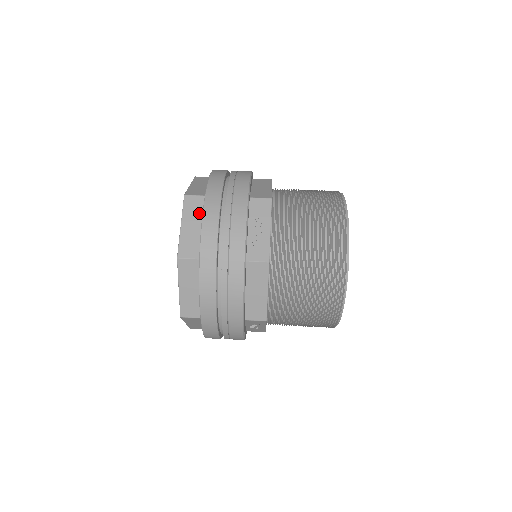
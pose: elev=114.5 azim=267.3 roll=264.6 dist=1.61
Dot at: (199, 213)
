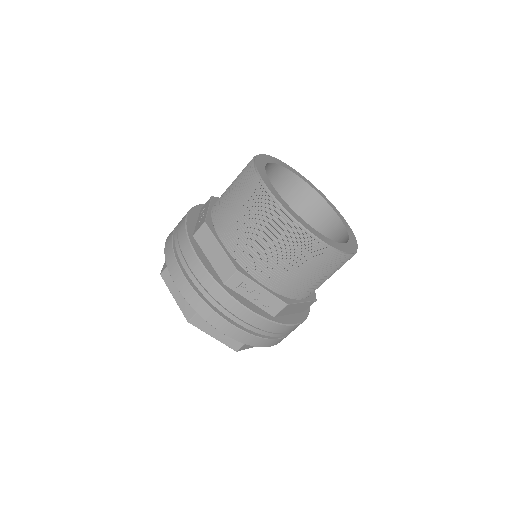
Dot at: occluded
